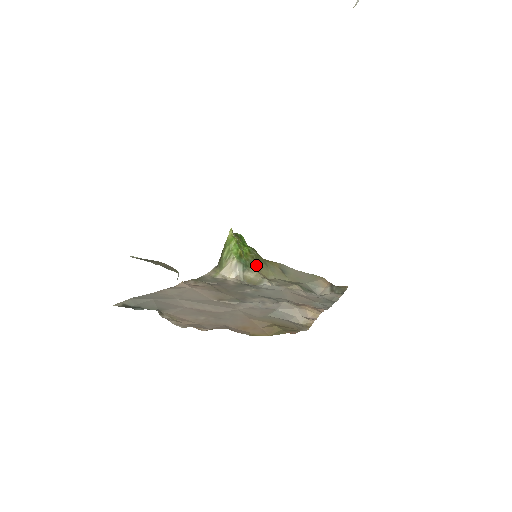
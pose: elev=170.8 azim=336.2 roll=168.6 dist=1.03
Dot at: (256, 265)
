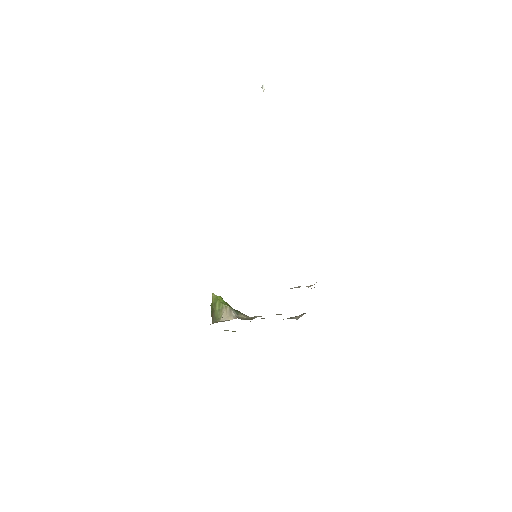
Dot at: occluded
